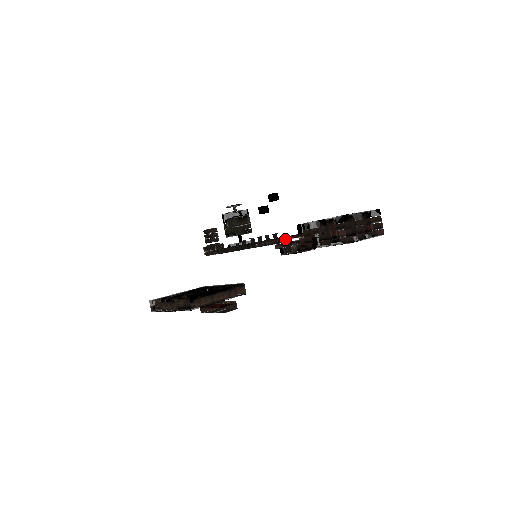
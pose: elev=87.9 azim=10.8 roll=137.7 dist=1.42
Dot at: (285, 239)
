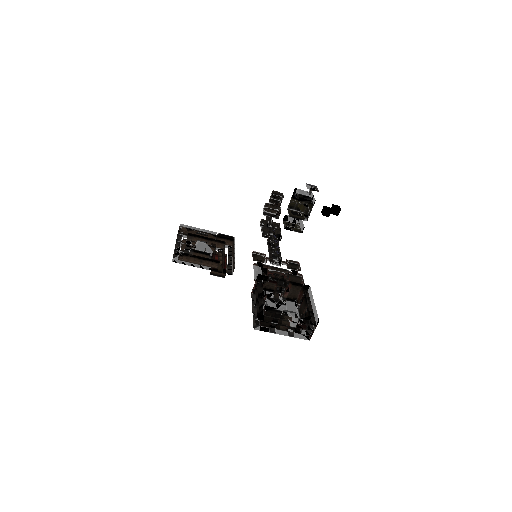
Dot at: (267, 268)
